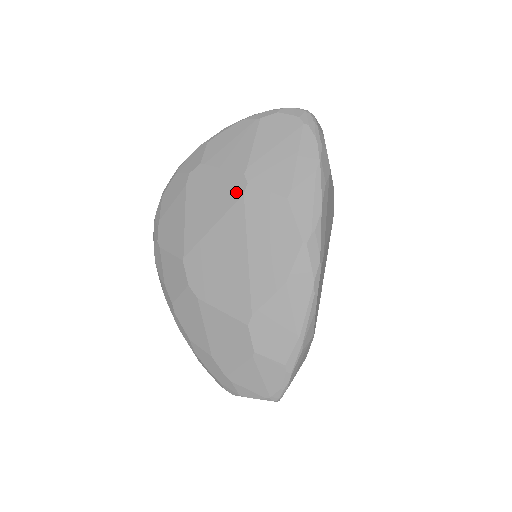
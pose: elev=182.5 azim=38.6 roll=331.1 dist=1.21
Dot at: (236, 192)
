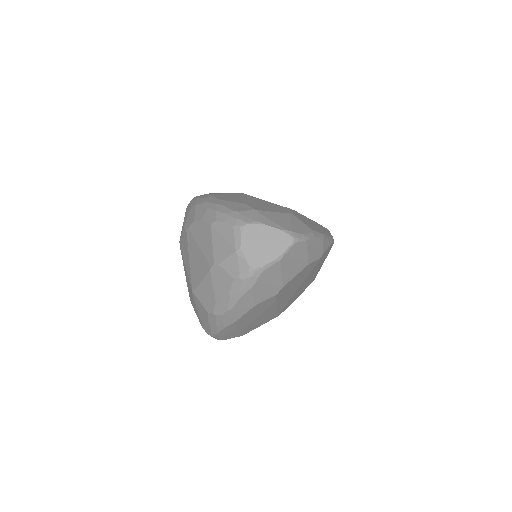
Dot at: occluded
